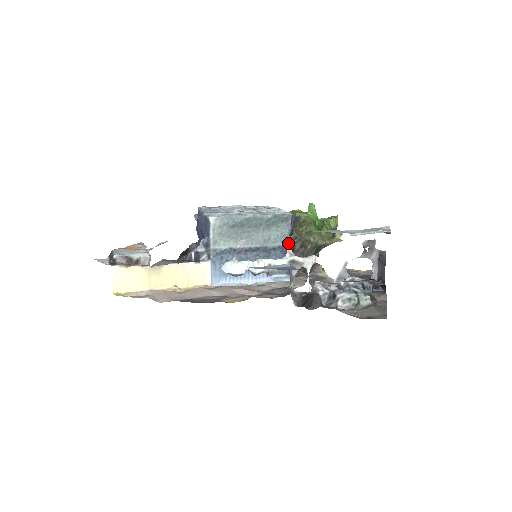
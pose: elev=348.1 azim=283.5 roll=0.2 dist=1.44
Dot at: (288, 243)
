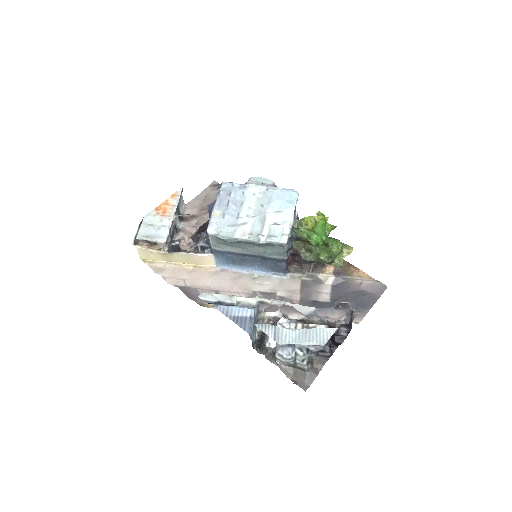
Dot at: (284, 258)
